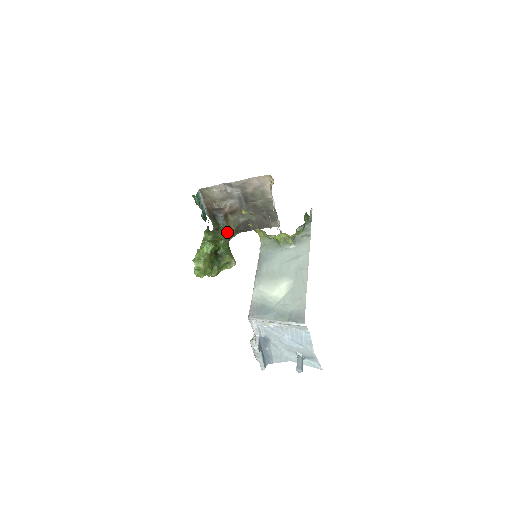
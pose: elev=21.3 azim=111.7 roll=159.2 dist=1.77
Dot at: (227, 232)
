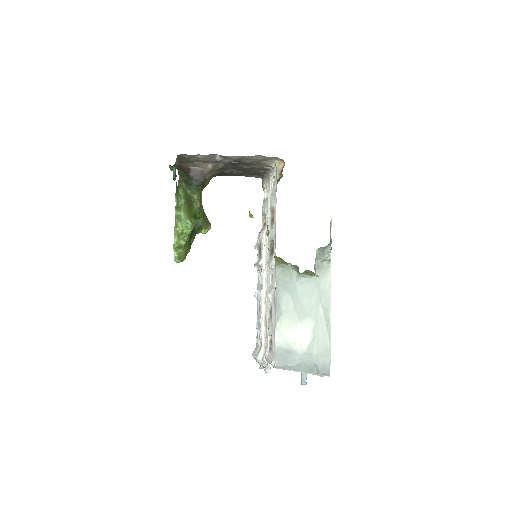
Dot at: (201, 189)
